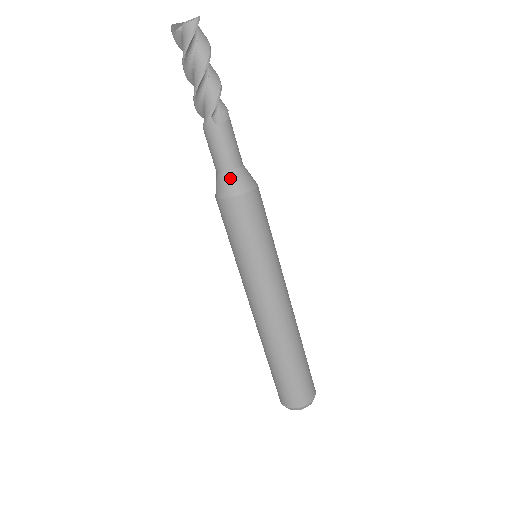
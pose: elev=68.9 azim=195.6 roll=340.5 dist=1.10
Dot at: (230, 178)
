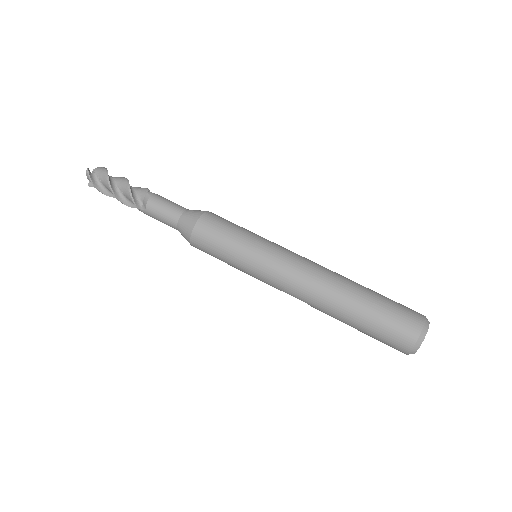
Dot at: (192, 210)
